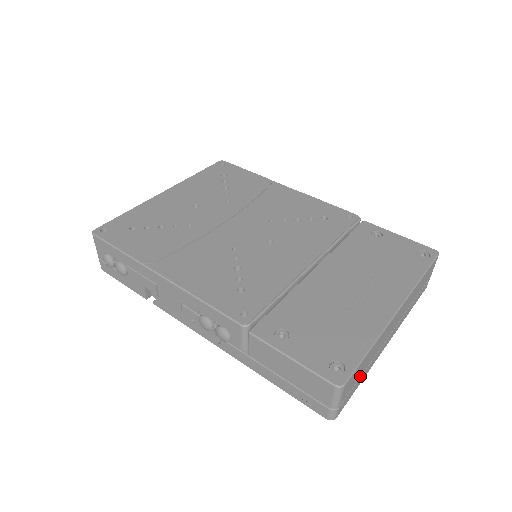
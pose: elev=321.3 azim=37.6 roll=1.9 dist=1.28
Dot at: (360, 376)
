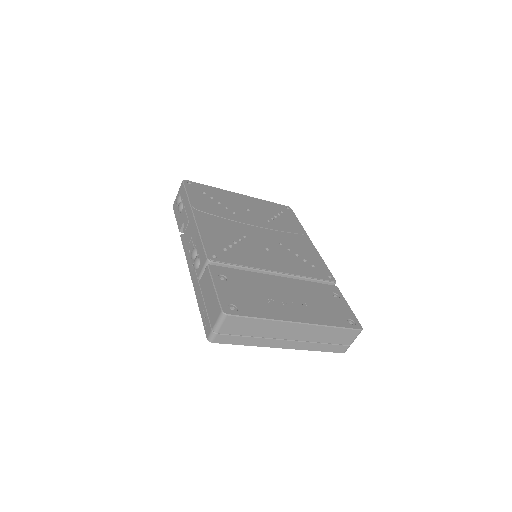
Dot at: (245, 335)
